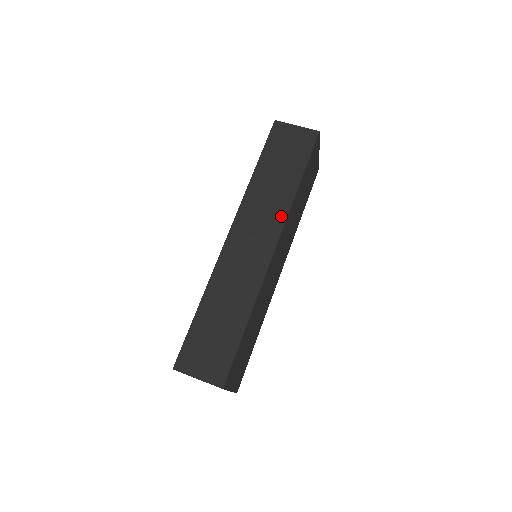
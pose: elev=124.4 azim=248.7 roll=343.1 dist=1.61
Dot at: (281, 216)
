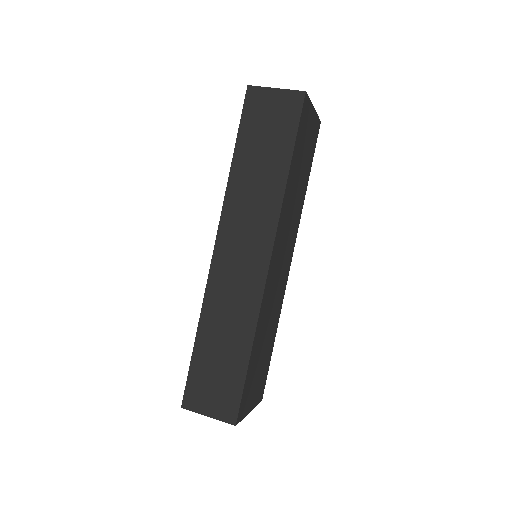
Dot at: (272, 217)
